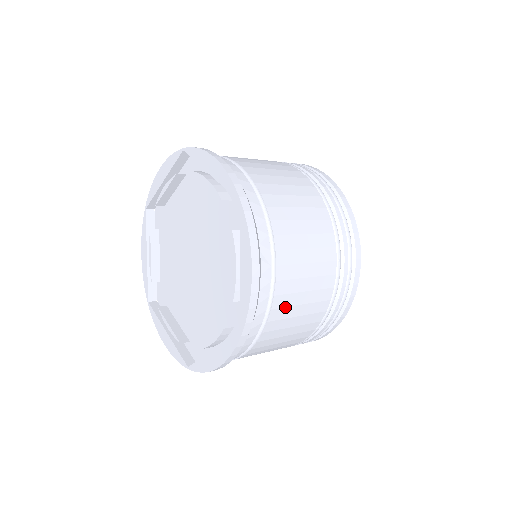
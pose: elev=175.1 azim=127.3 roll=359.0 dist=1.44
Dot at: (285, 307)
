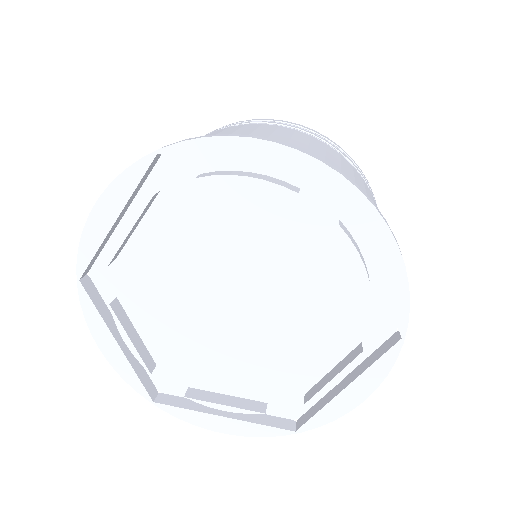
Dot at: occluded
